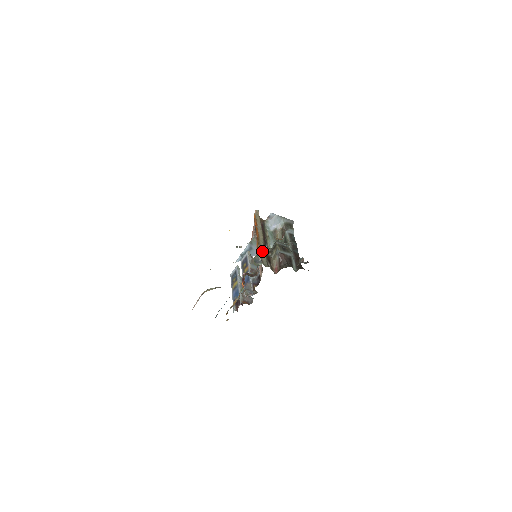
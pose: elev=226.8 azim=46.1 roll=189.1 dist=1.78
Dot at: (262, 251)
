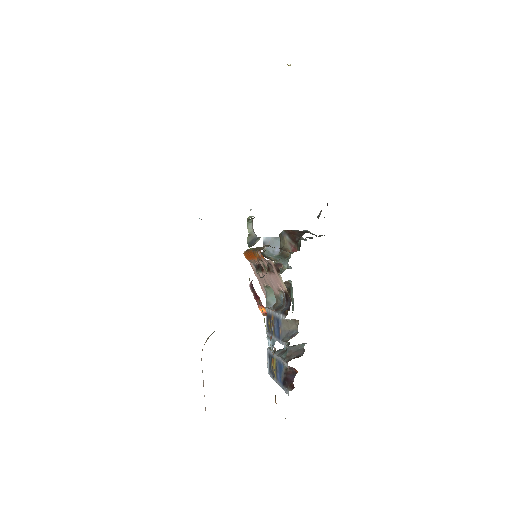
Dot at: (248, 218)
